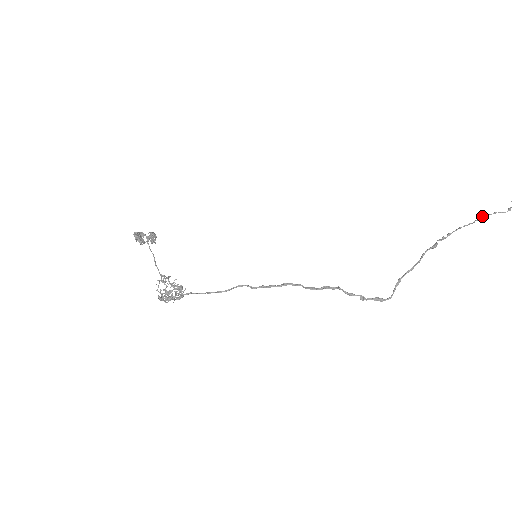
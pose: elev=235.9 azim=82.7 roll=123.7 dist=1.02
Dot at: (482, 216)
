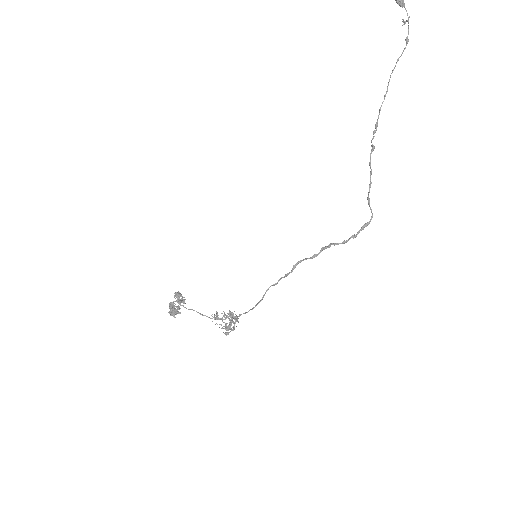
Dot at: occluded
